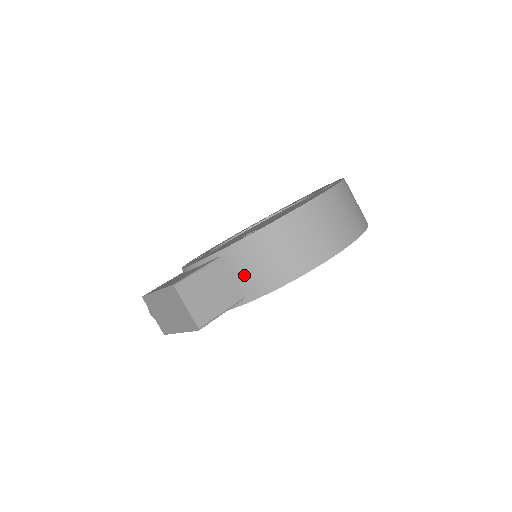
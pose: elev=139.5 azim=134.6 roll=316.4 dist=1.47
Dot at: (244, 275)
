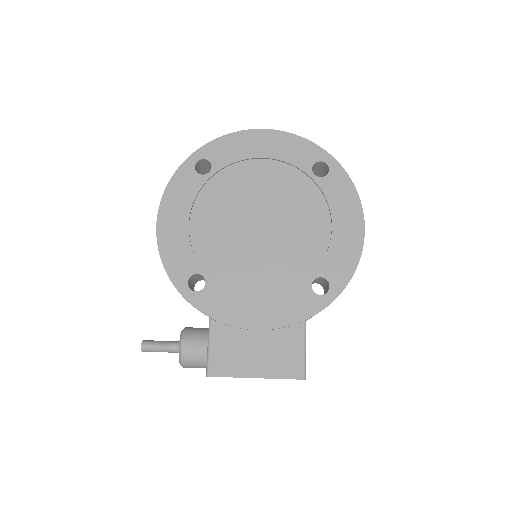
Dot at: occluded
